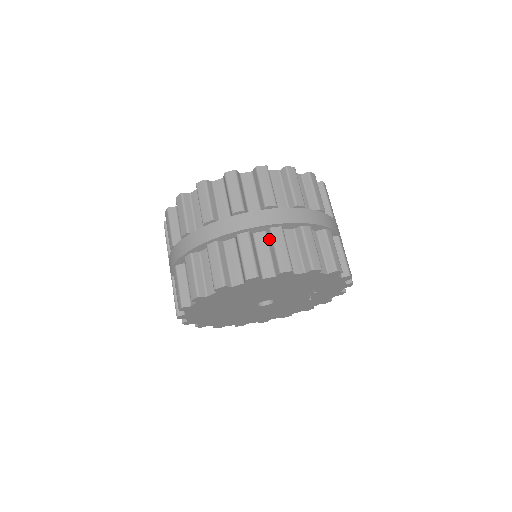
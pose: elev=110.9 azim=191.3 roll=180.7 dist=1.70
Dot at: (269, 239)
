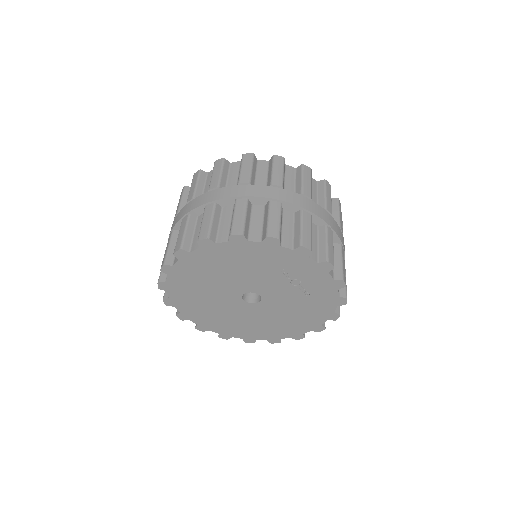
Dot at: occluded
